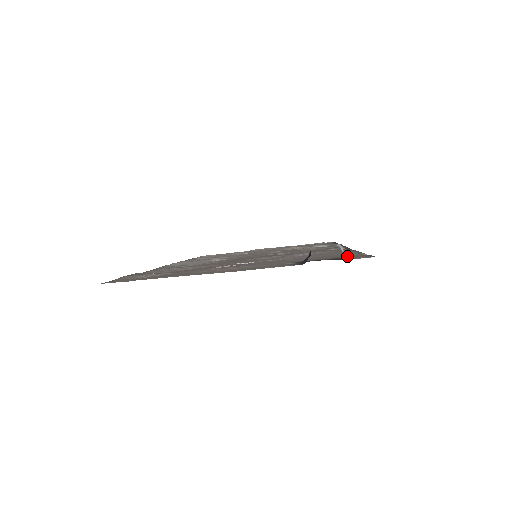
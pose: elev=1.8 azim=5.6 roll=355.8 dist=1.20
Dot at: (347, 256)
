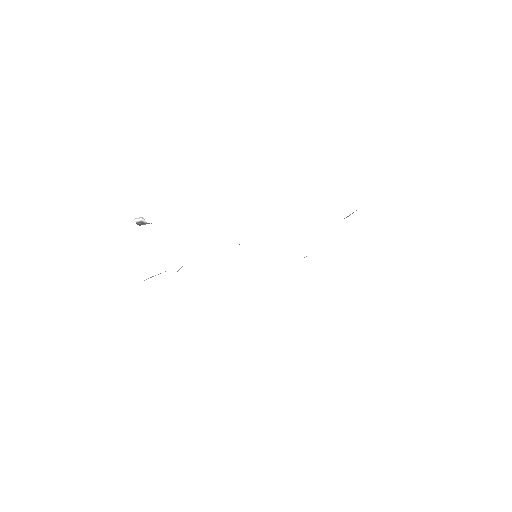
Dot at: (143, 224)
